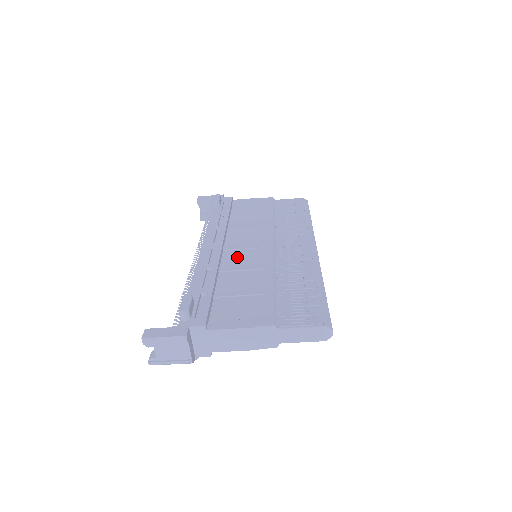
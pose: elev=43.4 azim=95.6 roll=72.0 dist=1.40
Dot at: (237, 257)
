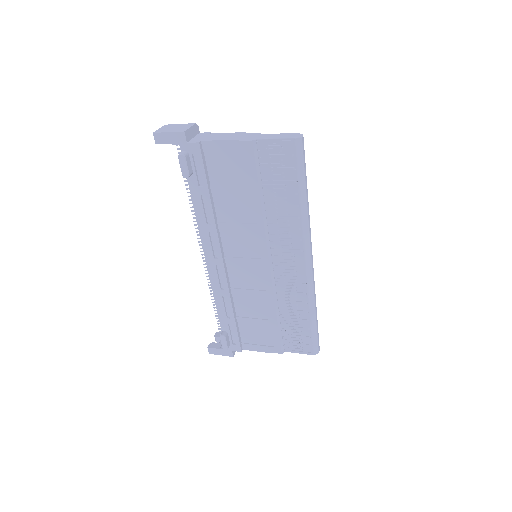
Dot at: (241, 276)
